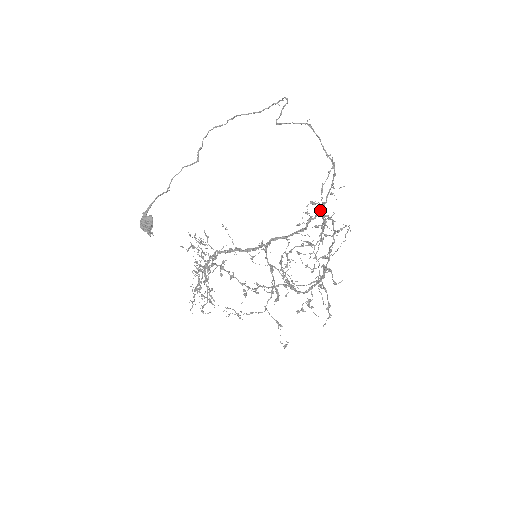
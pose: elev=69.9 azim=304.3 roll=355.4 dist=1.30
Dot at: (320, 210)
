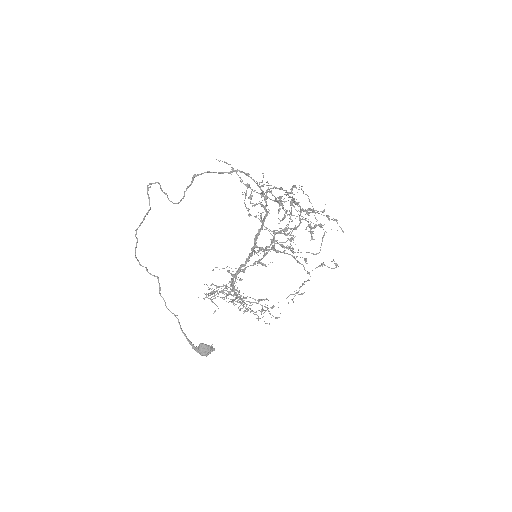
Dot at: (266, 199)
